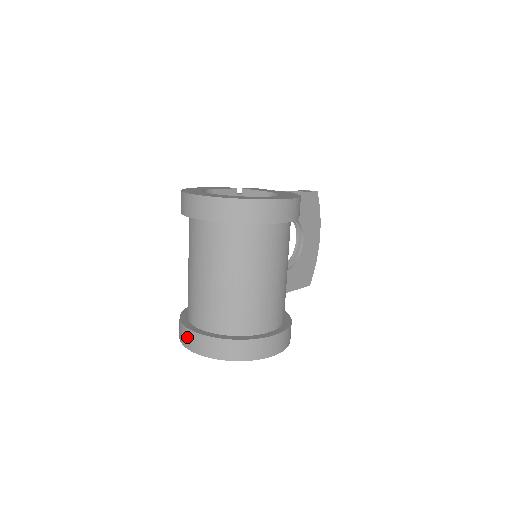
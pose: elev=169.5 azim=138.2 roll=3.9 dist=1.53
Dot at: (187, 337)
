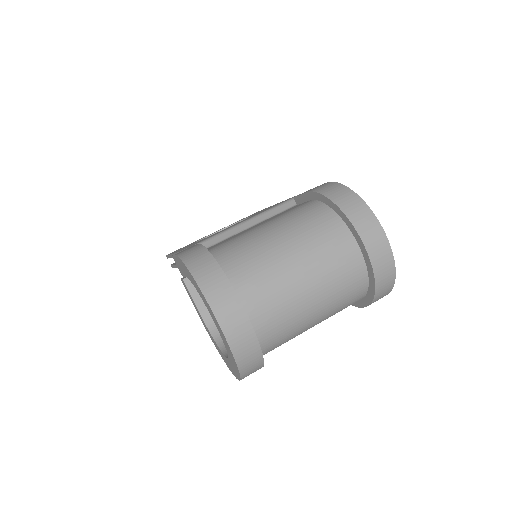
Dot at: (230, 307)
